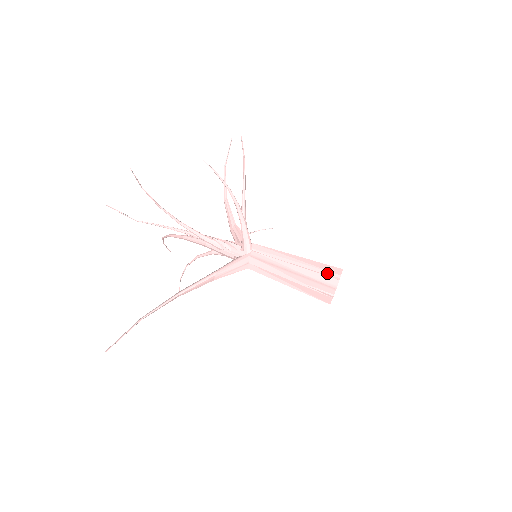
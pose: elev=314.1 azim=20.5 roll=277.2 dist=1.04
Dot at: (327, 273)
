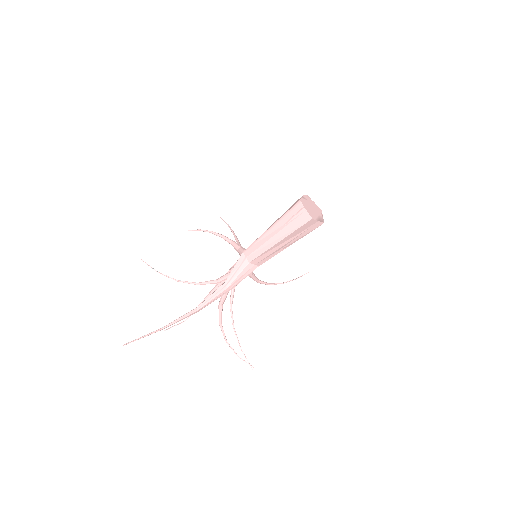
Dot at: occluded
